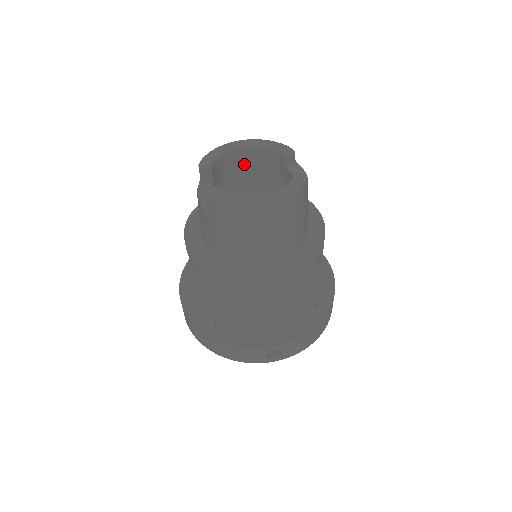
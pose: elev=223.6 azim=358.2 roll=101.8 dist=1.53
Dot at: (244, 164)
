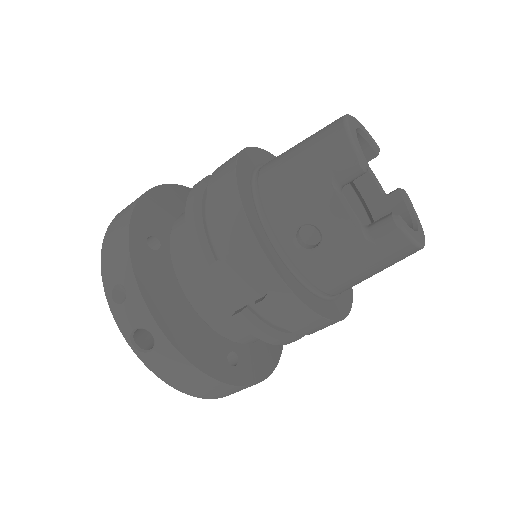
Dot at: occluded
